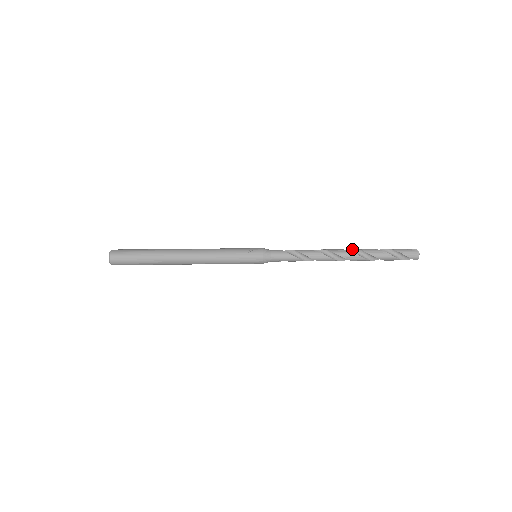
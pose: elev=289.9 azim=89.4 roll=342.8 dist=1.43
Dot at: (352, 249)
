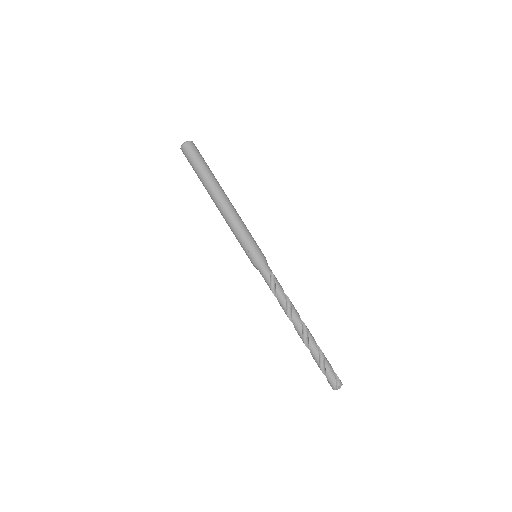
Dot at: (308, 332)
